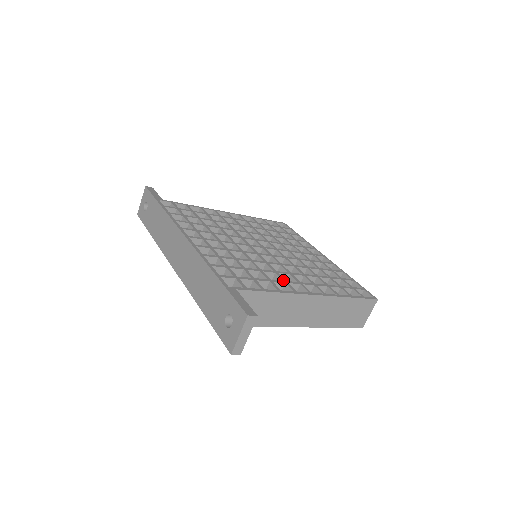
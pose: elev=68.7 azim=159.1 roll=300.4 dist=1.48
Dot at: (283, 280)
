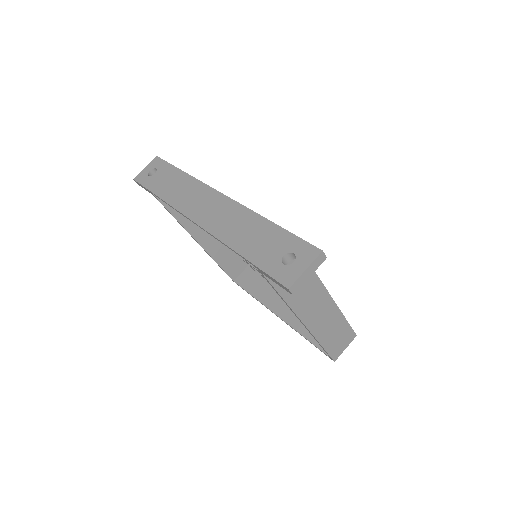
Dot at: occluded
